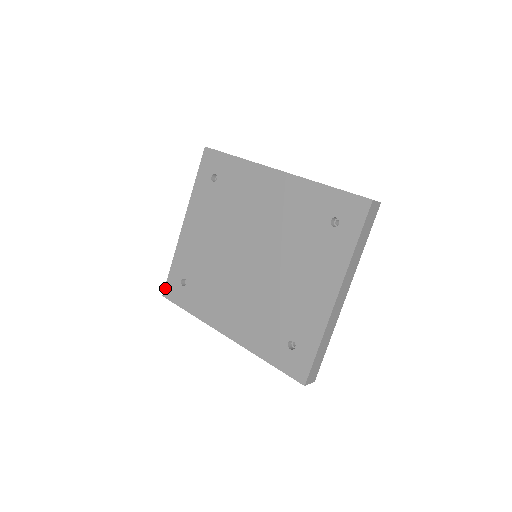
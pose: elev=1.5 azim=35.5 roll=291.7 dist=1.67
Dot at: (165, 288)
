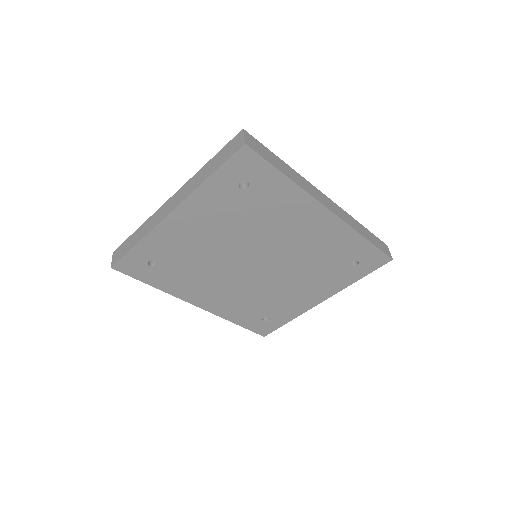
Dot at: (118, 263)
